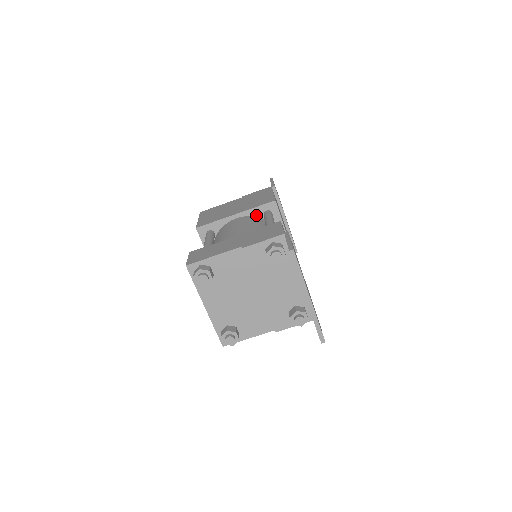
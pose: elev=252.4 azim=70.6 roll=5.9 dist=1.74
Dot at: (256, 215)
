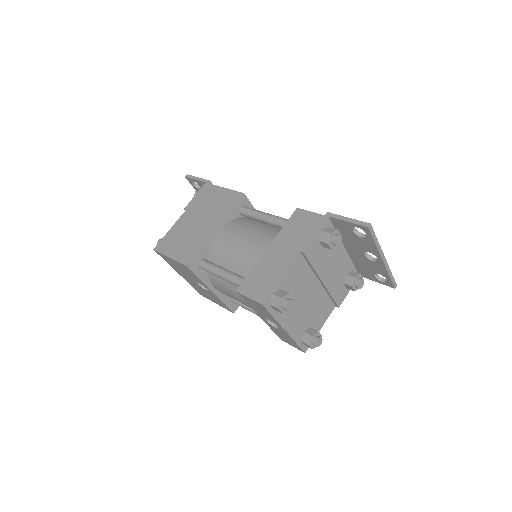
Dot at: (233, 218)
